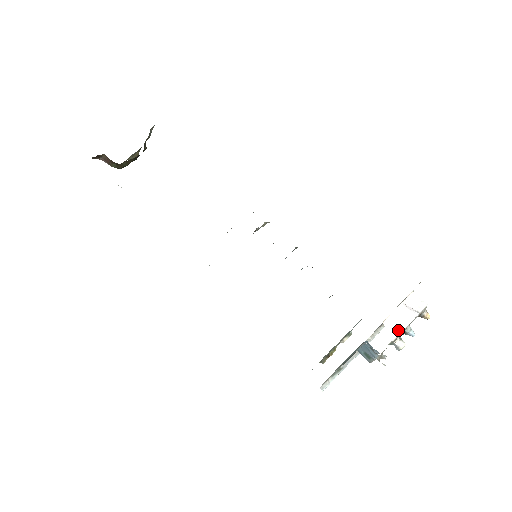
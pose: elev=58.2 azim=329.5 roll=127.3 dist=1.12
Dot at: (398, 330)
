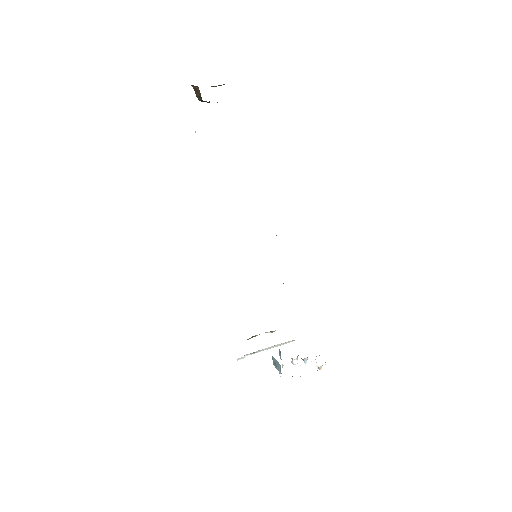
Dot at: (301, 374)
